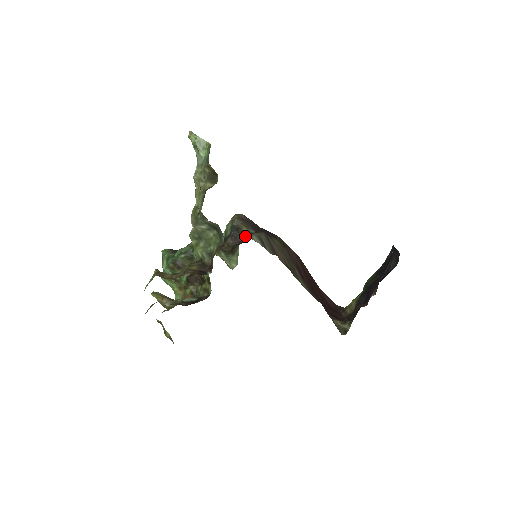
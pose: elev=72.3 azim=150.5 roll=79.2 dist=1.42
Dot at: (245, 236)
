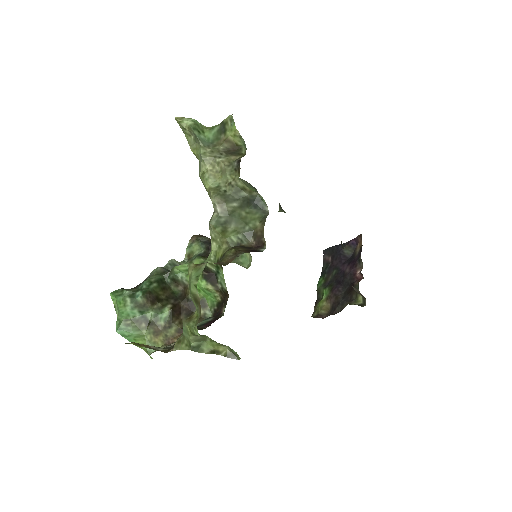
Dot at: occluded
